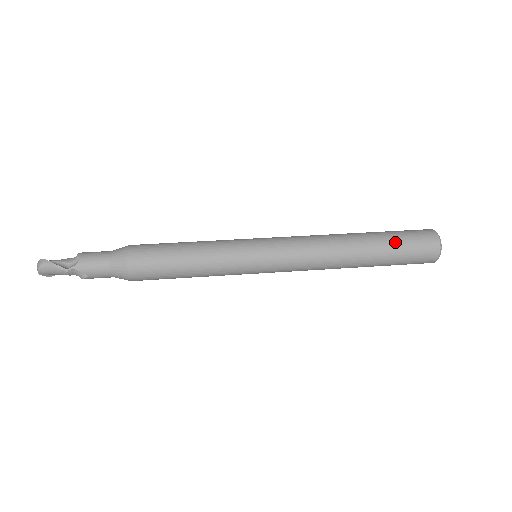
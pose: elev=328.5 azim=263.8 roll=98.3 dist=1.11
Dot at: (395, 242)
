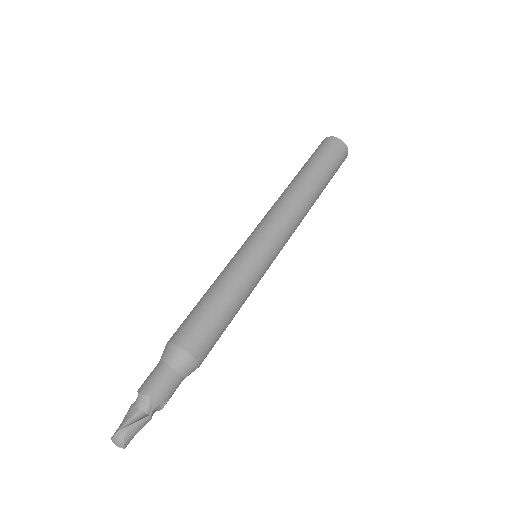
Dot at: (324, 164)
